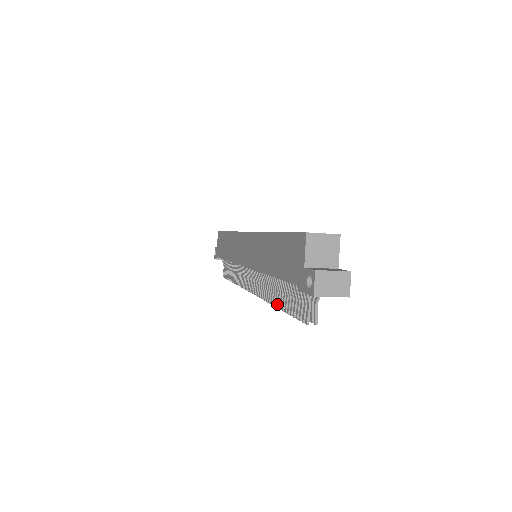
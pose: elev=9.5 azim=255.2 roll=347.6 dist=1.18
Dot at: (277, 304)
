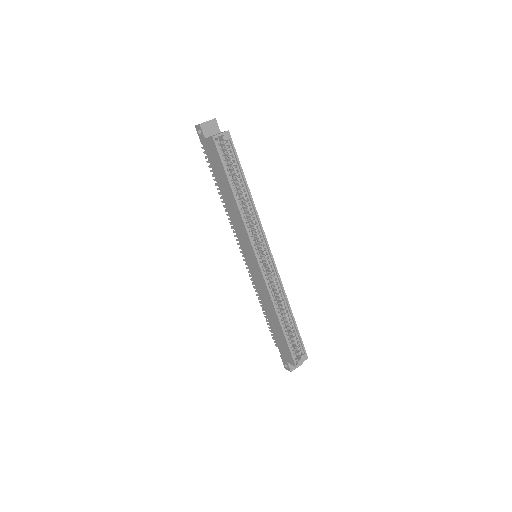
Dot at: (262, 310)
